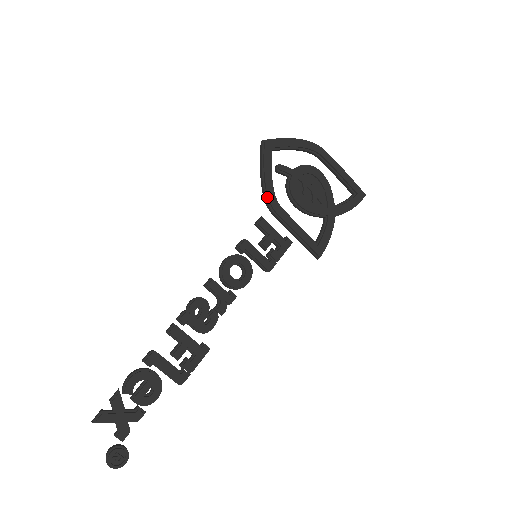
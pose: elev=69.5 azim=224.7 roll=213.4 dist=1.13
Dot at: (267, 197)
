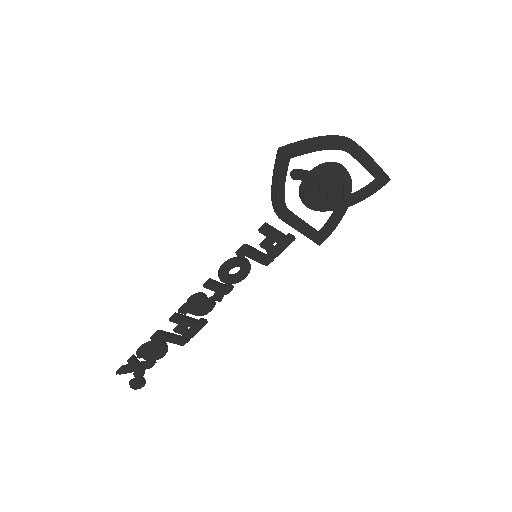
Dot at: (276, 207)
